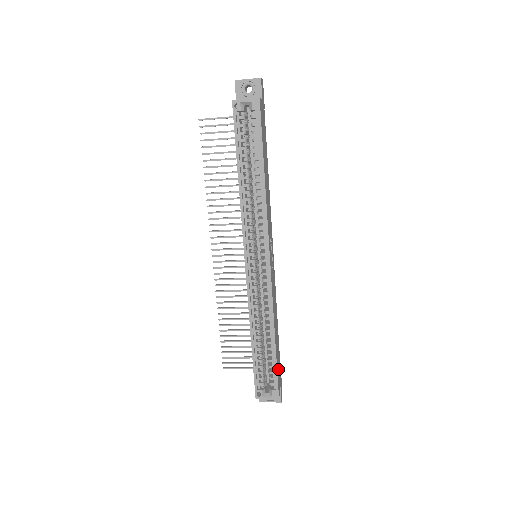
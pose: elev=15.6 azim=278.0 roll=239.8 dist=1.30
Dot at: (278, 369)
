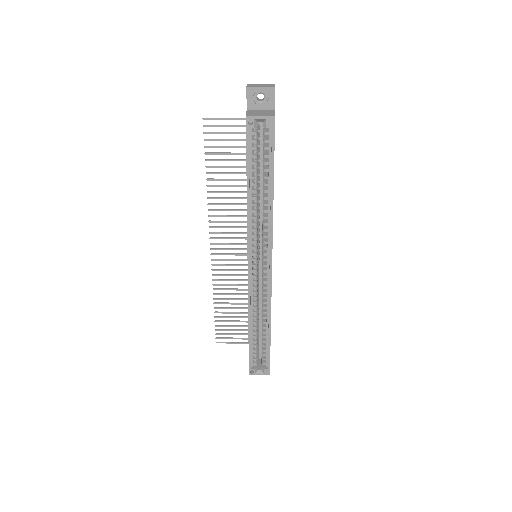
Dot at: occluded
